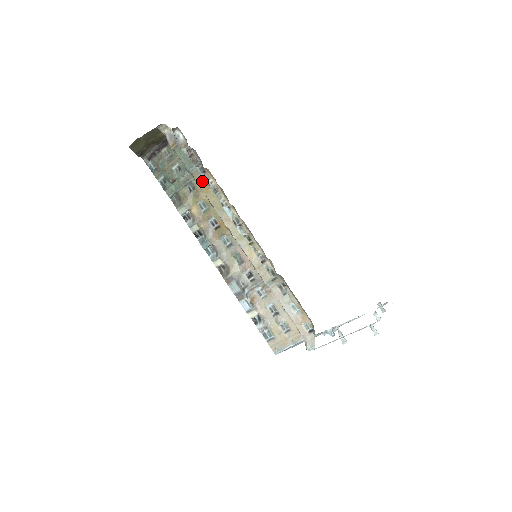
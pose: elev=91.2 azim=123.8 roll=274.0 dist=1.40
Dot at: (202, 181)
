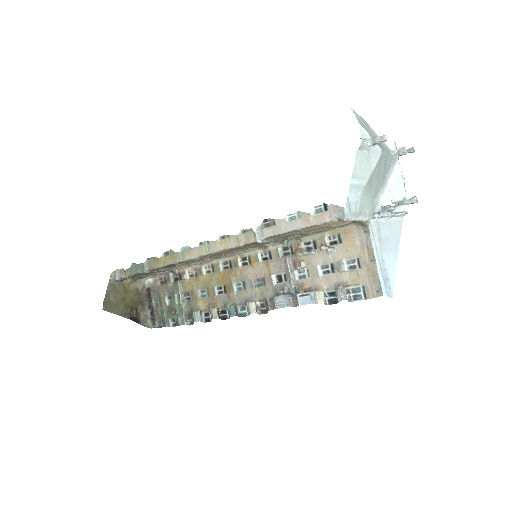
Dot at: (156, 262)
